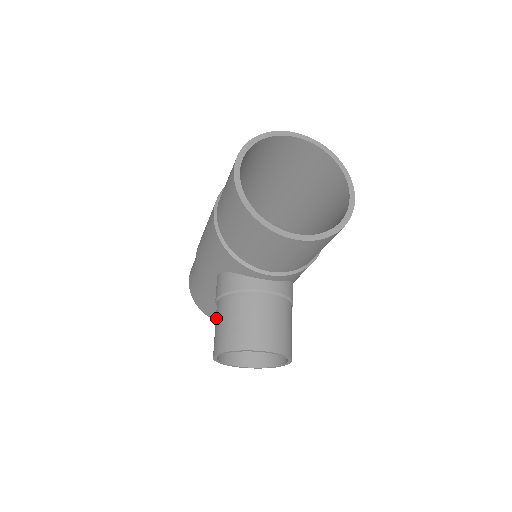
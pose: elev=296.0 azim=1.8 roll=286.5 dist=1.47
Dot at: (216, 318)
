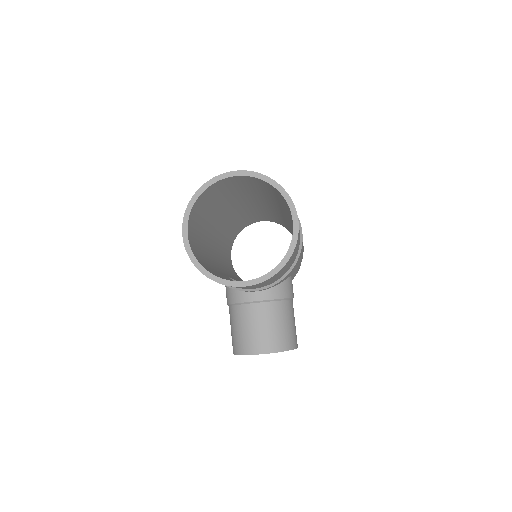
Dot at: occluded
